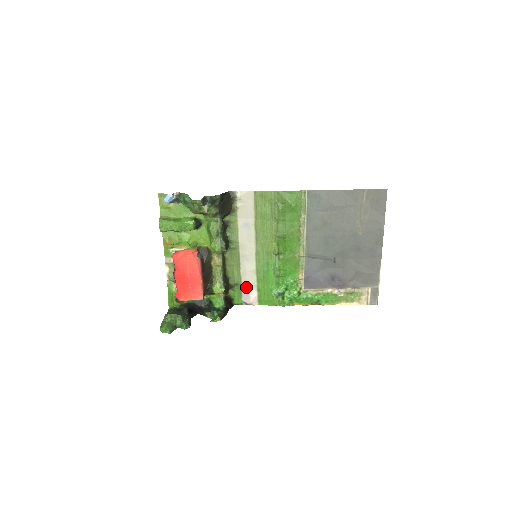
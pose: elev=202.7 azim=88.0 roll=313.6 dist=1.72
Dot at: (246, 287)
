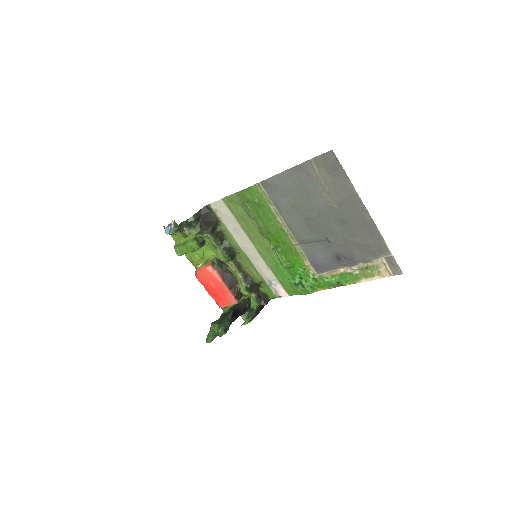
Dot at: (270, 283)
